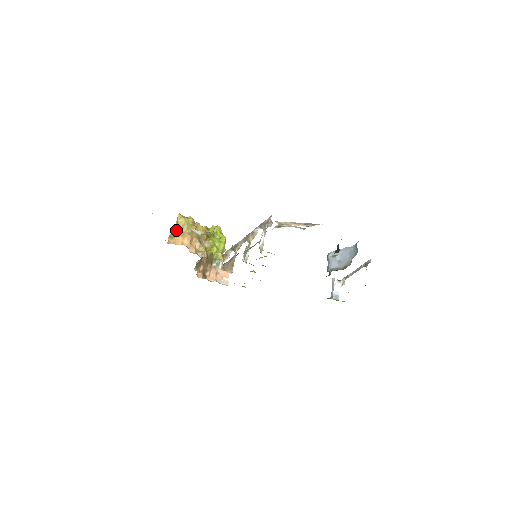
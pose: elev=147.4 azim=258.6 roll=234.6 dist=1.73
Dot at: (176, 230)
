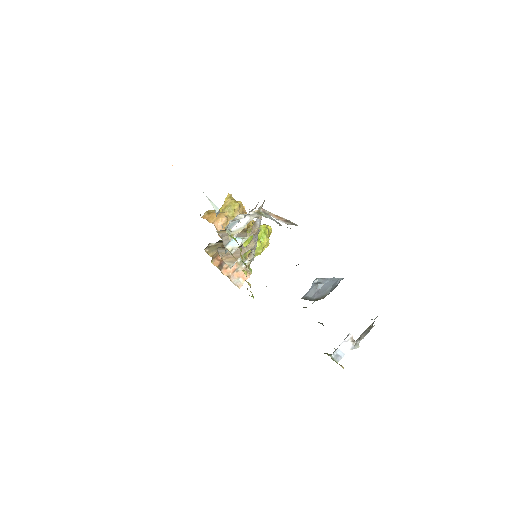
Dot at: (219, 209)
